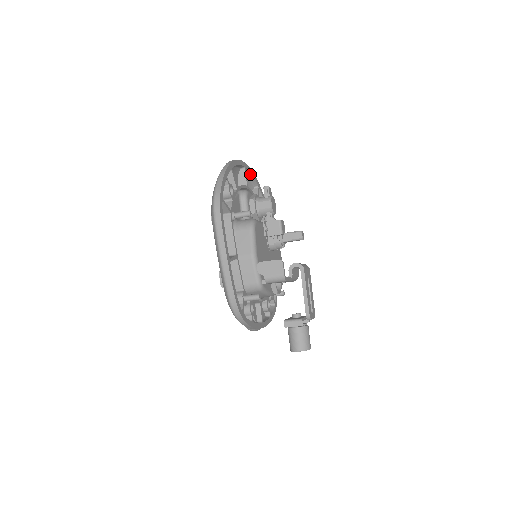
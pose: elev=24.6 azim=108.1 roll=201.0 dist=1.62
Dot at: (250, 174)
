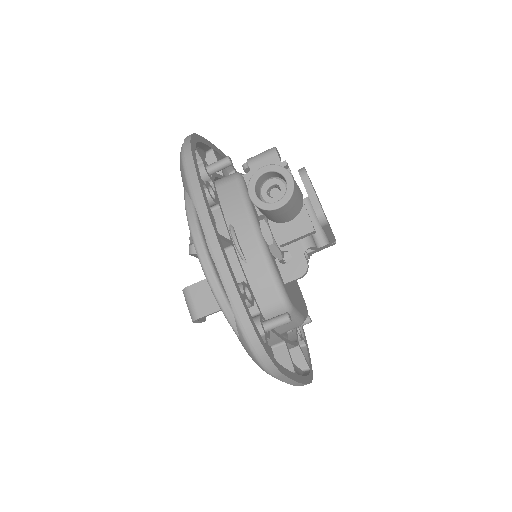
Dot at: occluded
